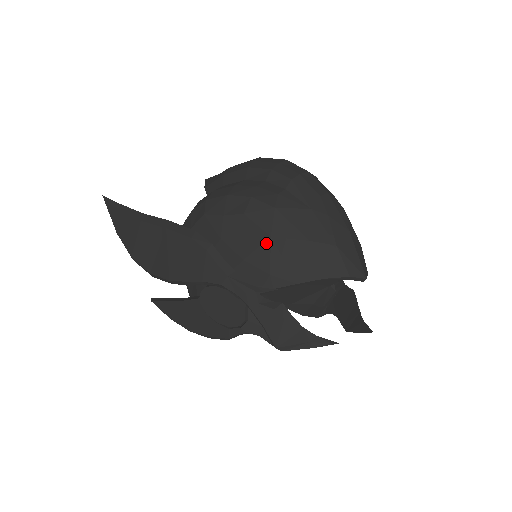
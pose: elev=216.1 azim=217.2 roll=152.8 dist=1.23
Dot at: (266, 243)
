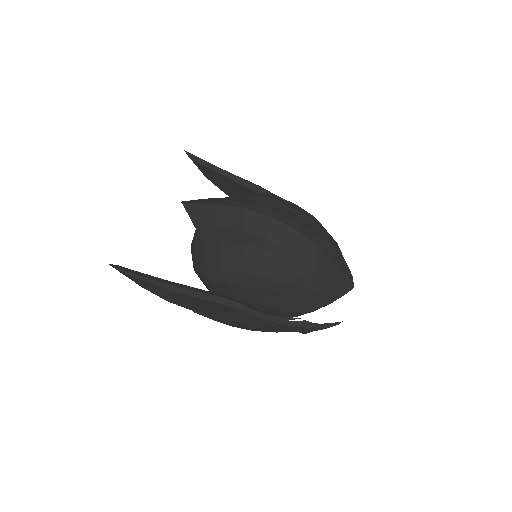
Dot at: (287, 301)
